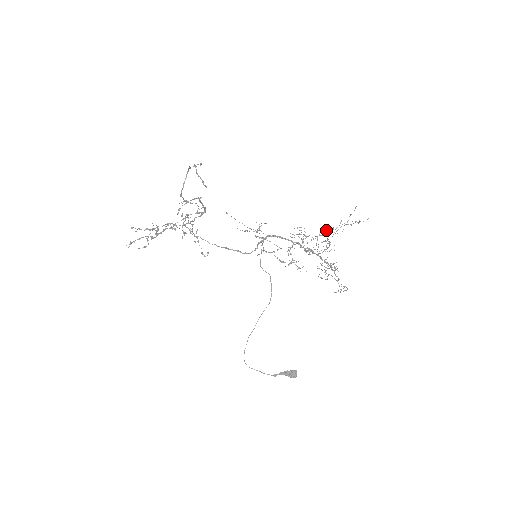
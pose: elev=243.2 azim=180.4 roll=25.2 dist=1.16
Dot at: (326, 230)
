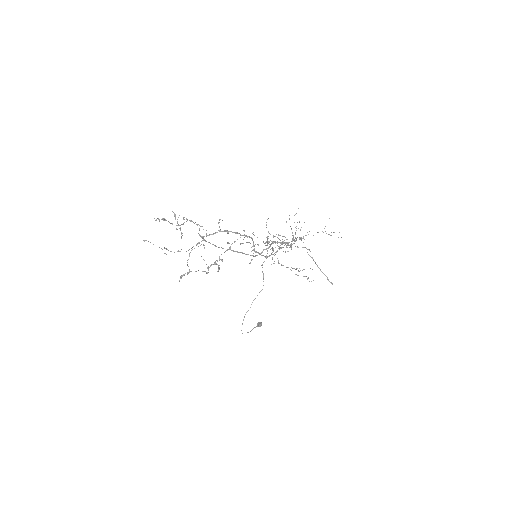
Dot at: occluded
